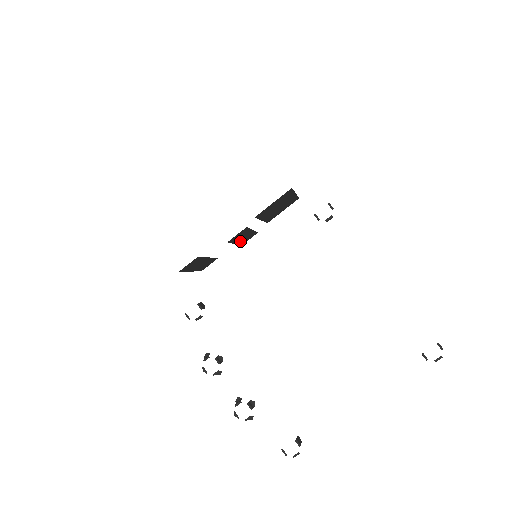
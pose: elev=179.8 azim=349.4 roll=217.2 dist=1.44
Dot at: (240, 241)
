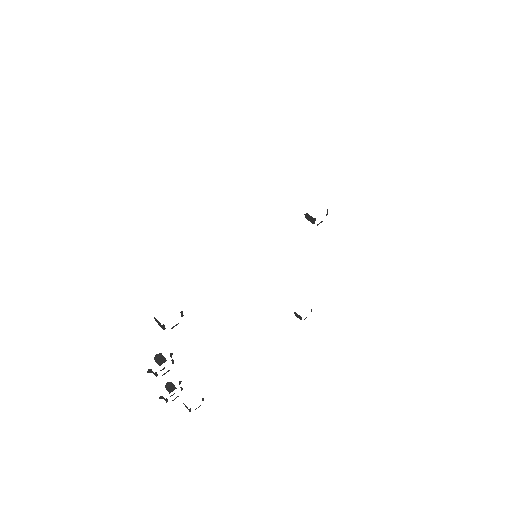
Dot at: occluded
